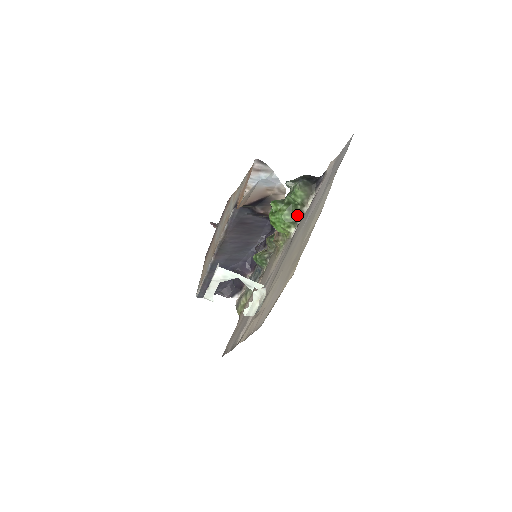
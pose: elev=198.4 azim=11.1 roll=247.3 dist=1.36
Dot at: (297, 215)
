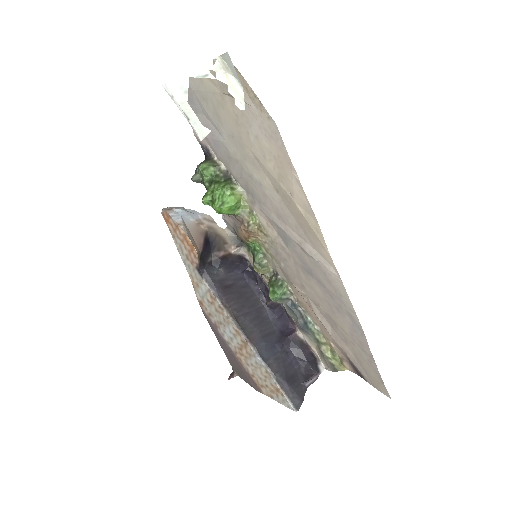
Dot at: (225, 178)
